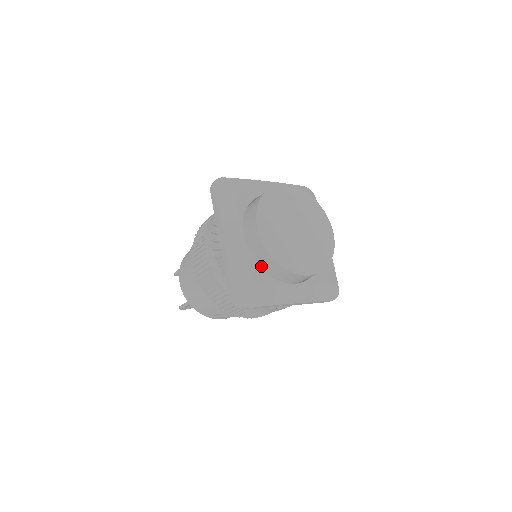
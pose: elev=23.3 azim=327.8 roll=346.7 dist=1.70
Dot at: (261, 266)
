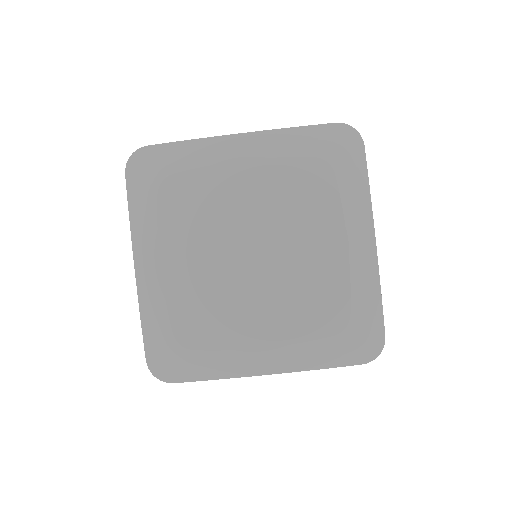
Dot at: occluded
